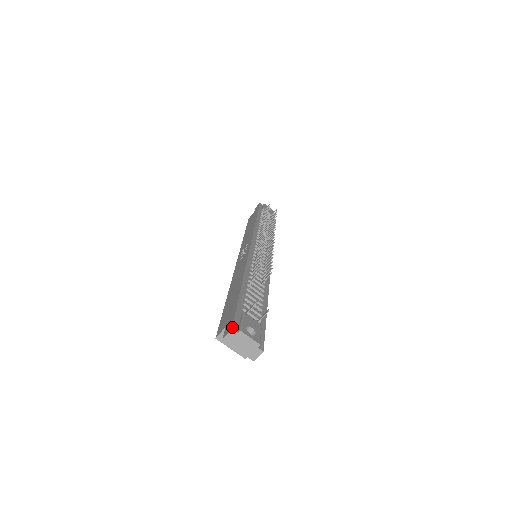
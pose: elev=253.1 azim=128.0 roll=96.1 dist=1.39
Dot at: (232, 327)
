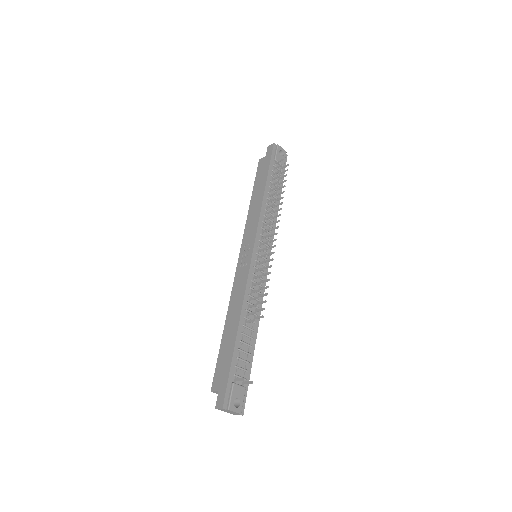
Dot at: (223, 406)
